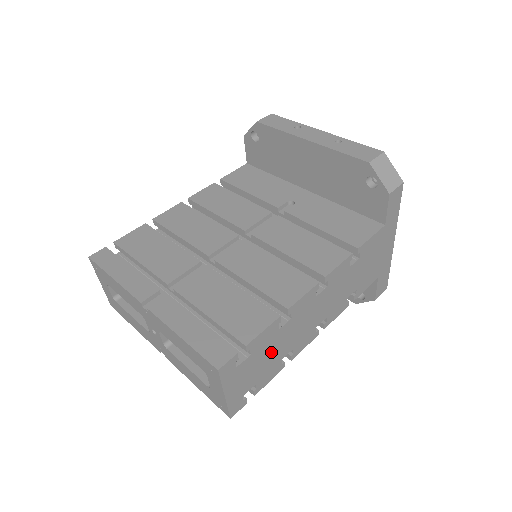
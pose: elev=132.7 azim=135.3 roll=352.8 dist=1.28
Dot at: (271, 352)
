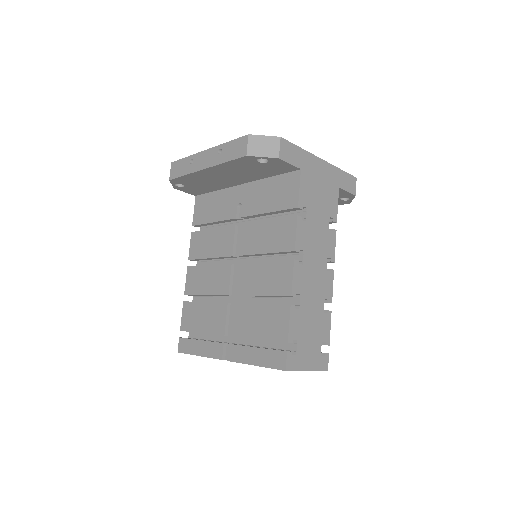
Dot at: (310, 321)
